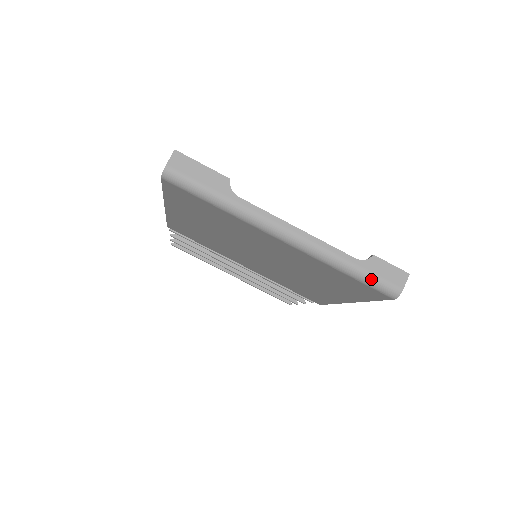
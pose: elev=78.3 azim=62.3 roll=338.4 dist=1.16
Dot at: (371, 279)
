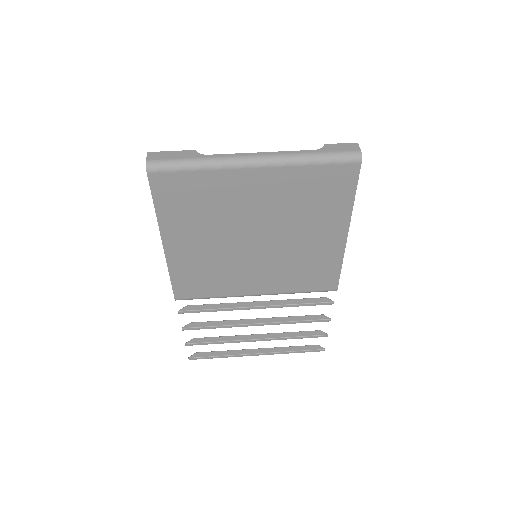
Dot at: (334, 155)
